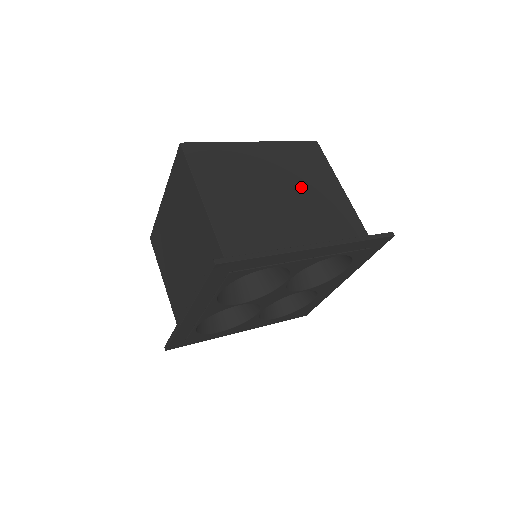
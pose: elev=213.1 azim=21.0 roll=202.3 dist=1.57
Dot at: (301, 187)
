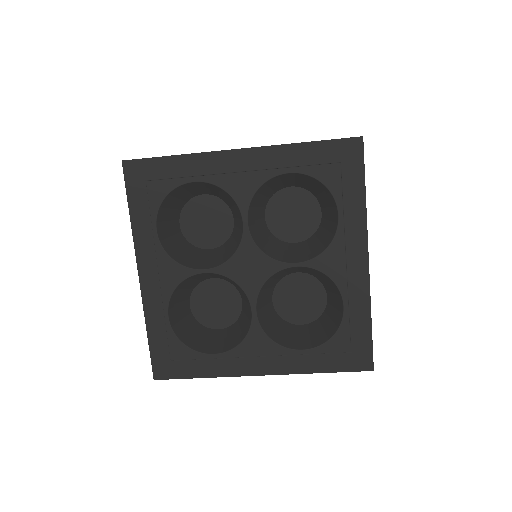
Dot at: occluded
